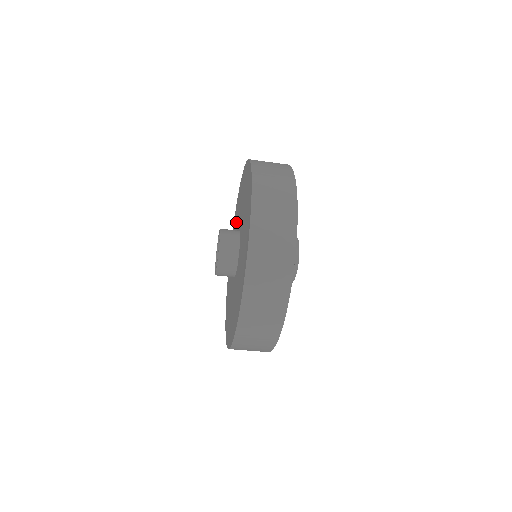
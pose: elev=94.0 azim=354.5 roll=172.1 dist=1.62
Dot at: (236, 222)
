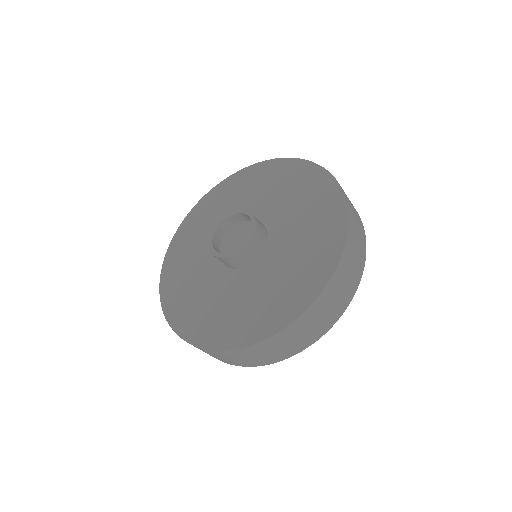
Dot at: (200, 234)
